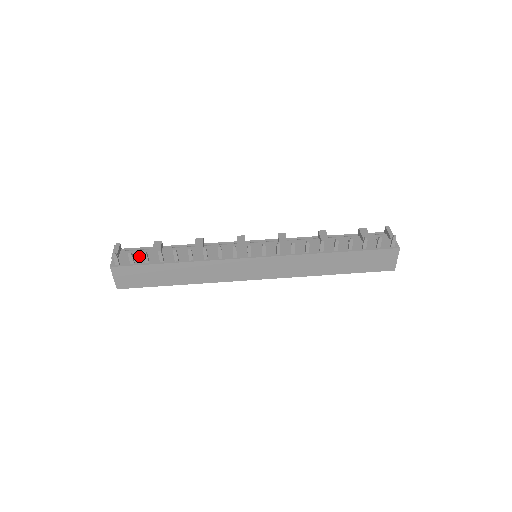
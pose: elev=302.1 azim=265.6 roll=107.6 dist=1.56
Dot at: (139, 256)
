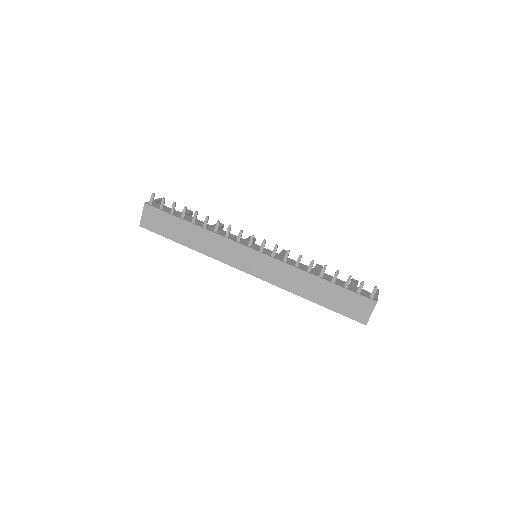
Dot at: (170, 209)
